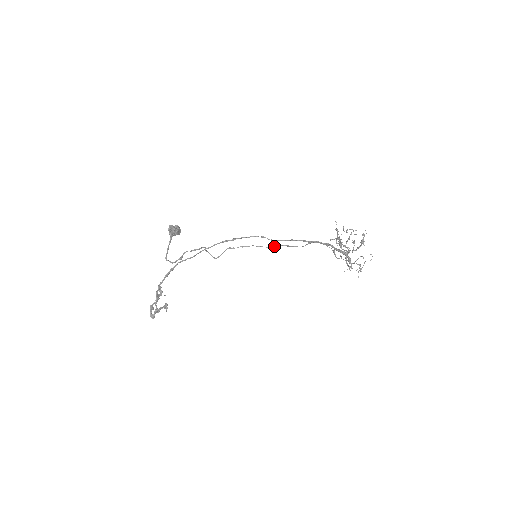
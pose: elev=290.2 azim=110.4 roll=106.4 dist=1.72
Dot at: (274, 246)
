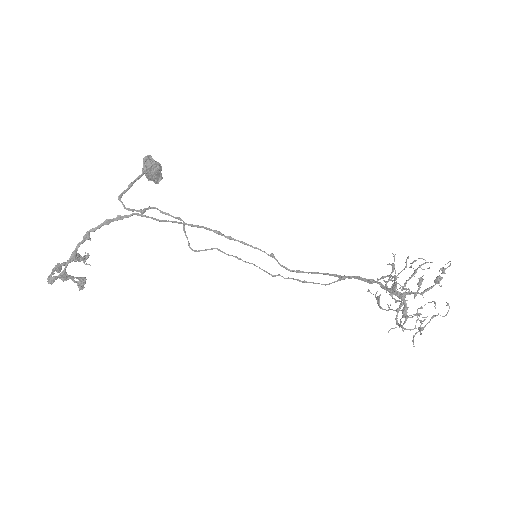
Dot at: (283, 277)
